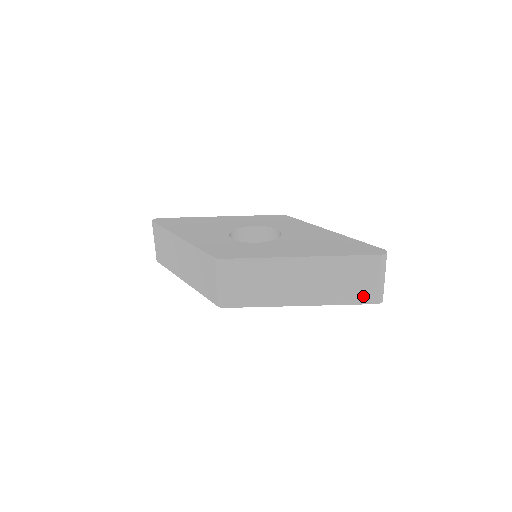
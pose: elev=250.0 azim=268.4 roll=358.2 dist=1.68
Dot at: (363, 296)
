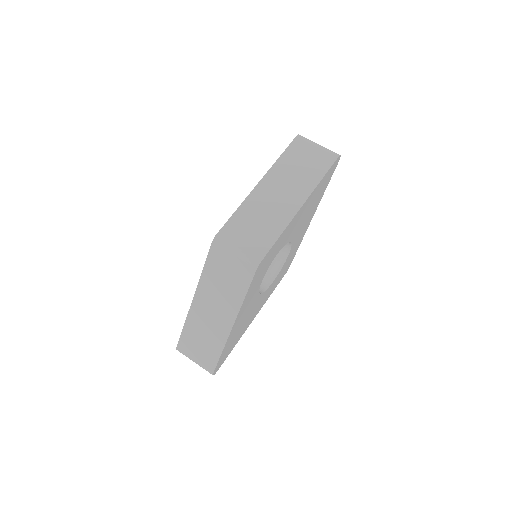
Dot at: (324, 162)
